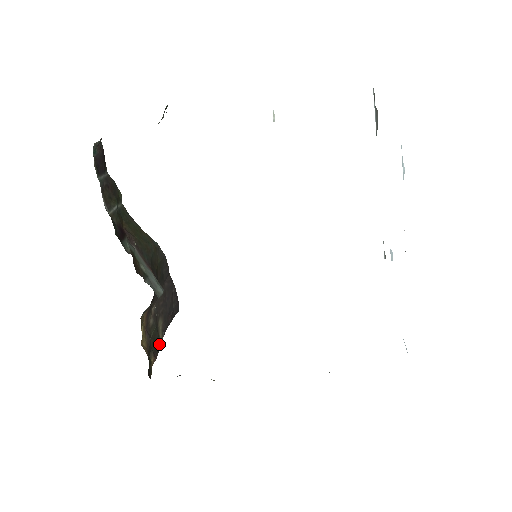
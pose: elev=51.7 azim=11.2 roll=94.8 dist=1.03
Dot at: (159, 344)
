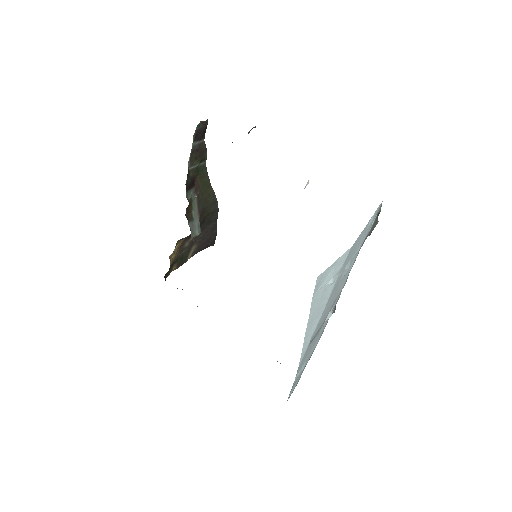
Dot at: (185, 260)
